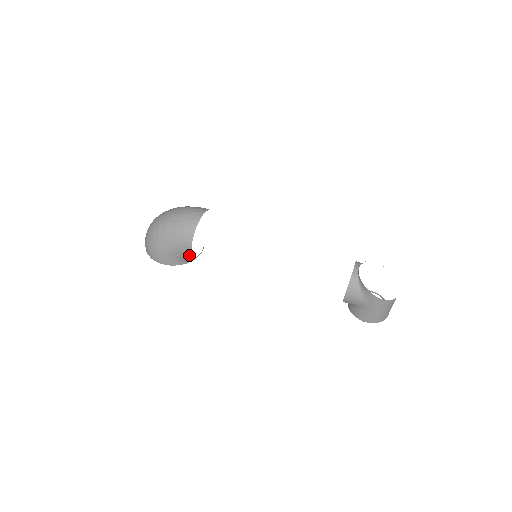
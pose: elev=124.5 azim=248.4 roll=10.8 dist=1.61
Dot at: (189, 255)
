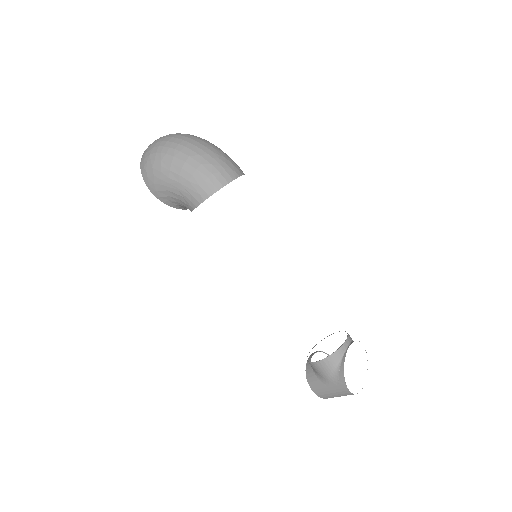
Dot at: (189, 207)
